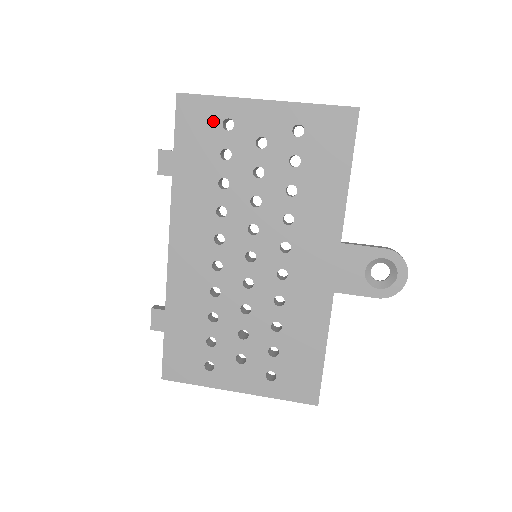
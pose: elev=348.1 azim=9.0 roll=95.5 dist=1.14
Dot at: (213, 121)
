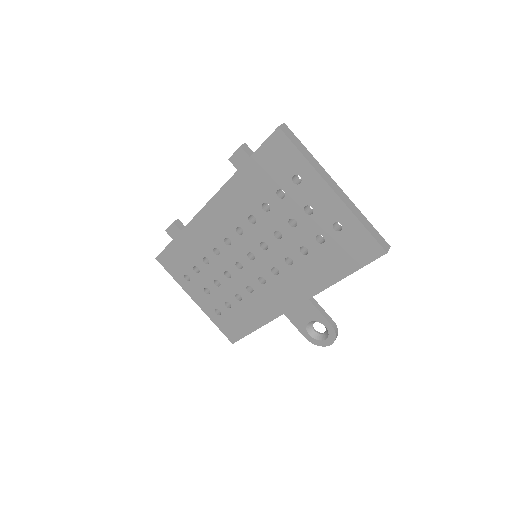
Dot at: (289, 168)
